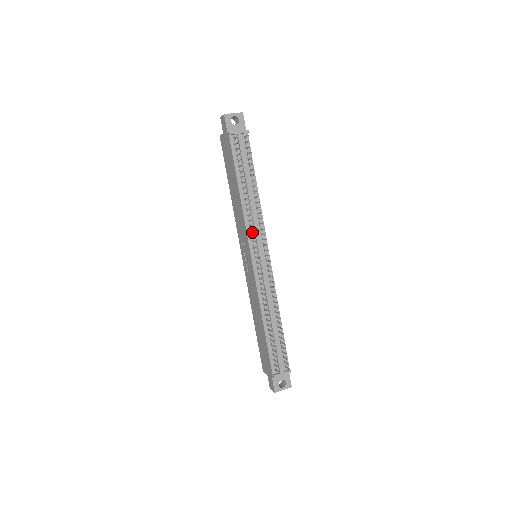
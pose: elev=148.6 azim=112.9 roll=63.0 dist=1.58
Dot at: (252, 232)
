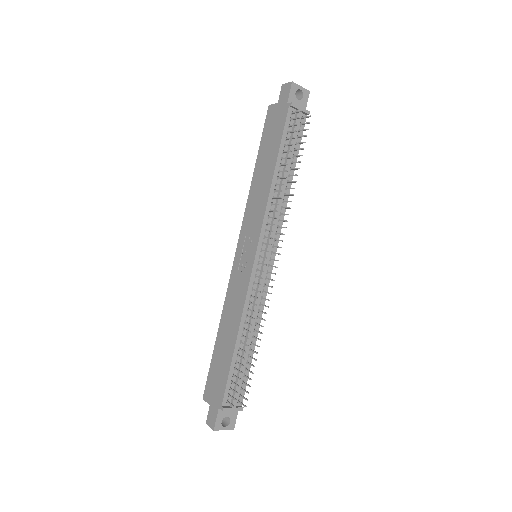
Dot at: (268, 225)
